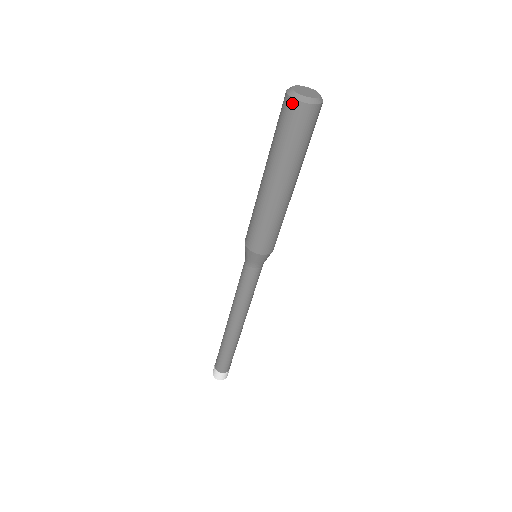
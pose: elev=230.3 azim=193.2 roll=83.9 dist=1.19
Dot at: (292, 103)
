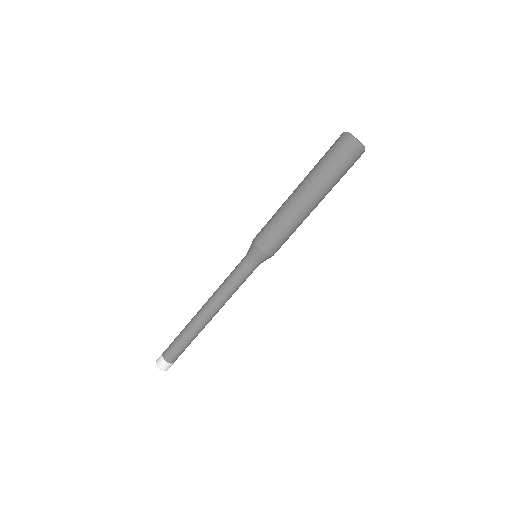
Dot at: (341, 136)
